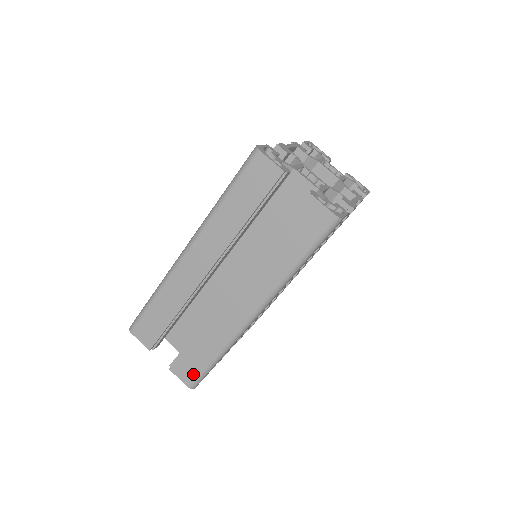
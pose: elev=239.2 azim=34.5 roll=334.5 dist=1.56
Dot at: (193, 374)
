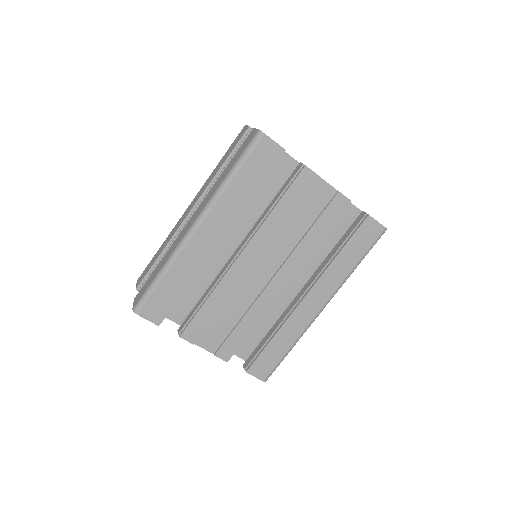
Dot at: (141, 295)
